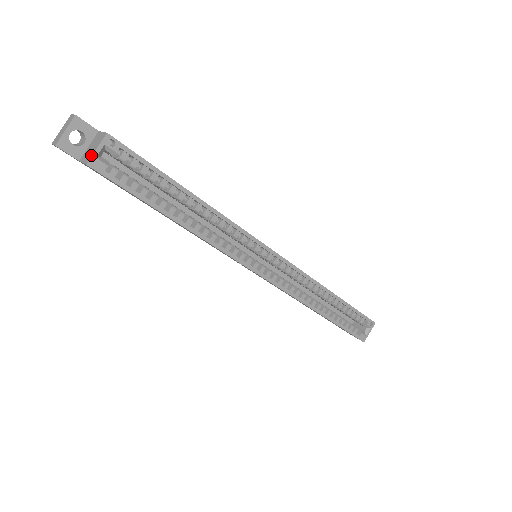
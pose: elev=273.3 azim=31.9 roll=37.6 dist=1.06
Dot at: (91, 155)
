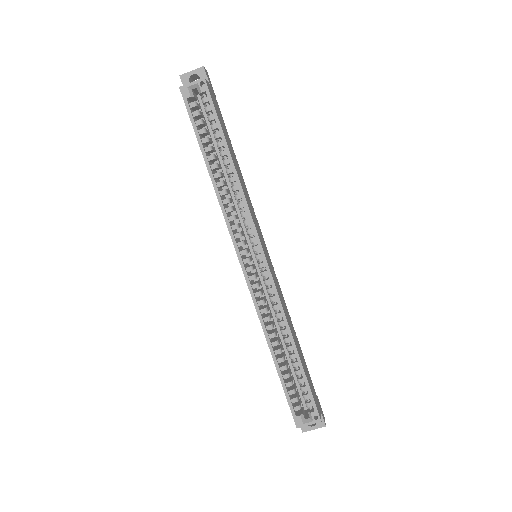
Dot at: (187, 84)
